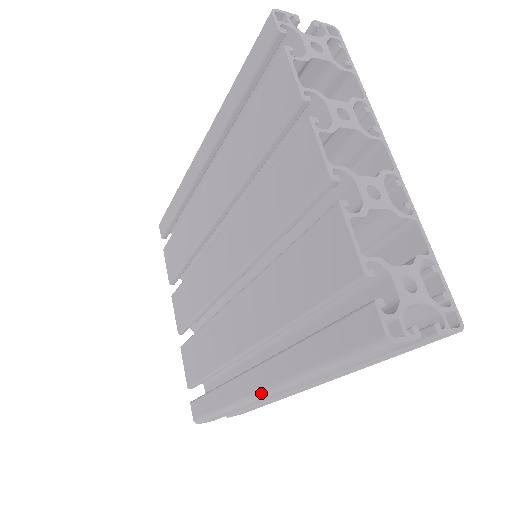
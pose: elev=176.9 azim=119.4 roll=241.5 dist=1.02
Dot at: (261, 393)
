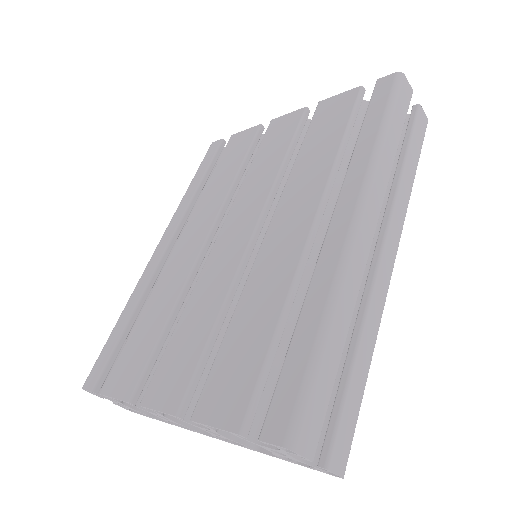
Dot at: (358, 210)
